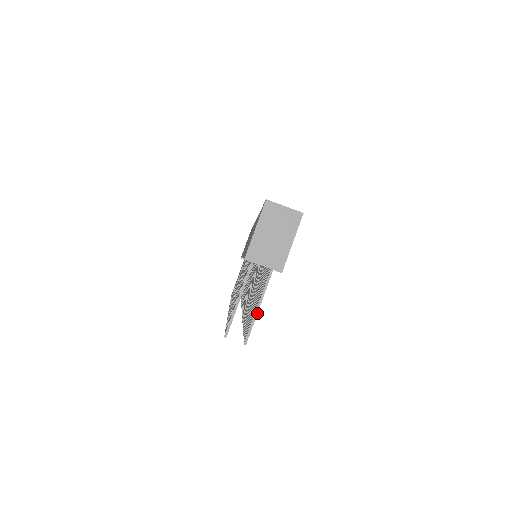
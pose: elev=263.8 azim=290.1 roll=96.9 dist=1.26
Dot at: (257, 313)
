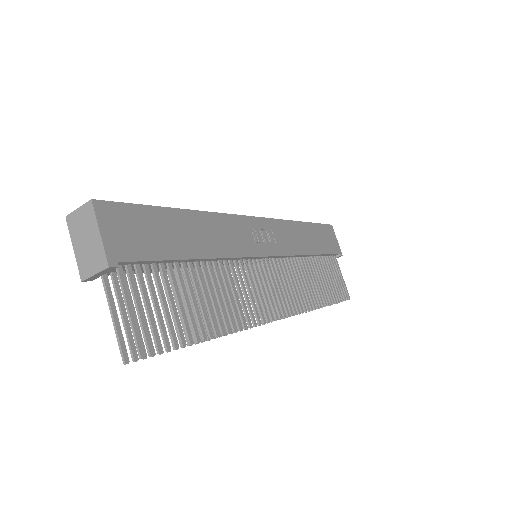
Dot at: (131, 321)
